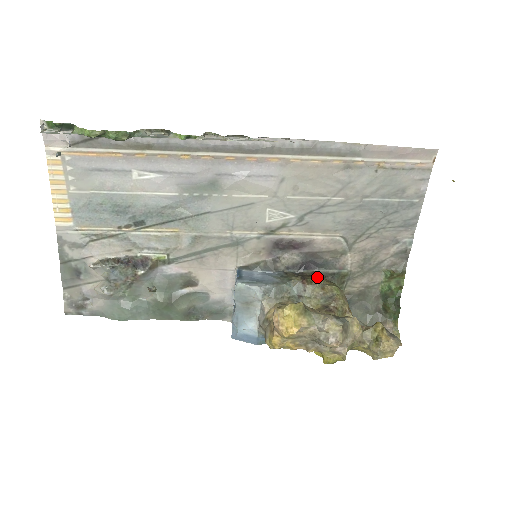
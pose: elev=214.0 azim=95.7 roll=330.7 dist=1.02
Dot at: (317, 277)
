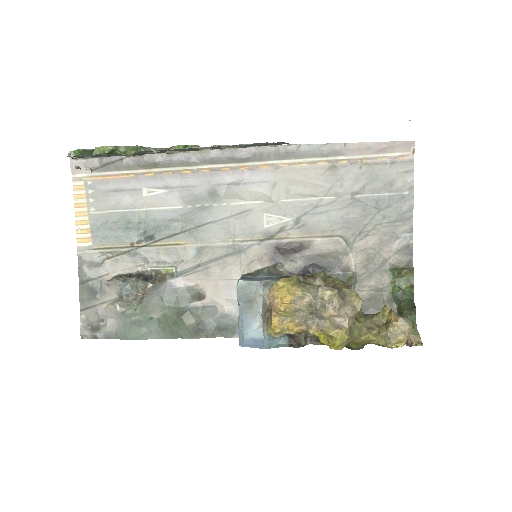
Dot at: (318, 272)
